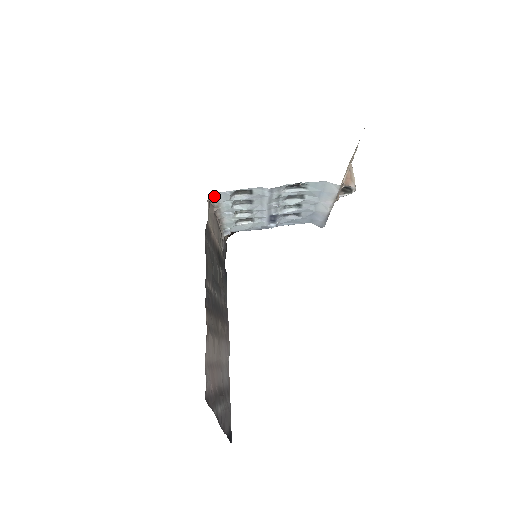
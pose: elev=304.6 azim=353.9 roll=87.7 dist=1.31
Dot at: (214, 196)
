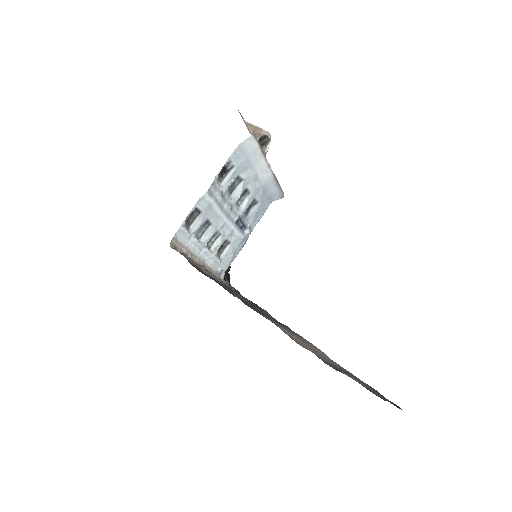
Dot at: (175, 243)
